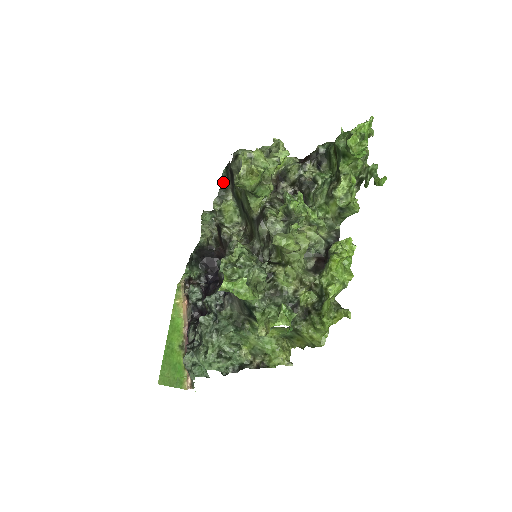
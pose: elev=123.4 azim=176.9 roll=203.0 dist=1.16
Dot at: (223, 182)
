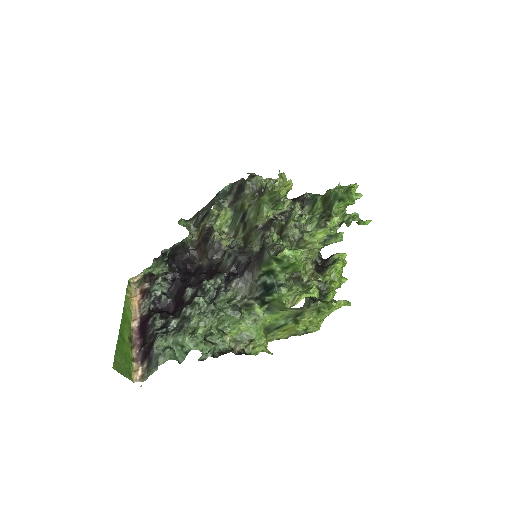
Dot at: (221, 195)
